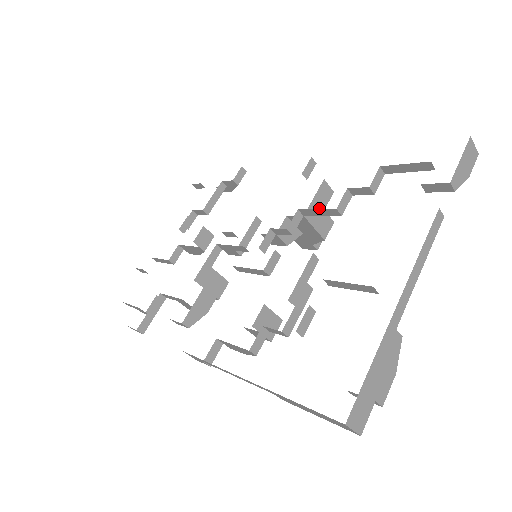
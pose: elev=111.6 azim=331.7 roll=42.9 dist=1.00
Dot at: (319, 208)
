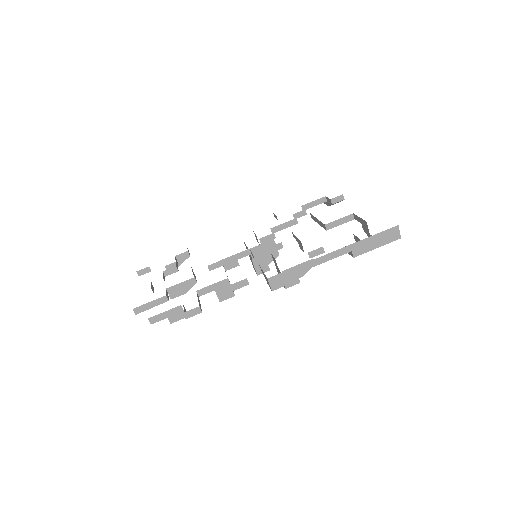
Dot at: occluded
